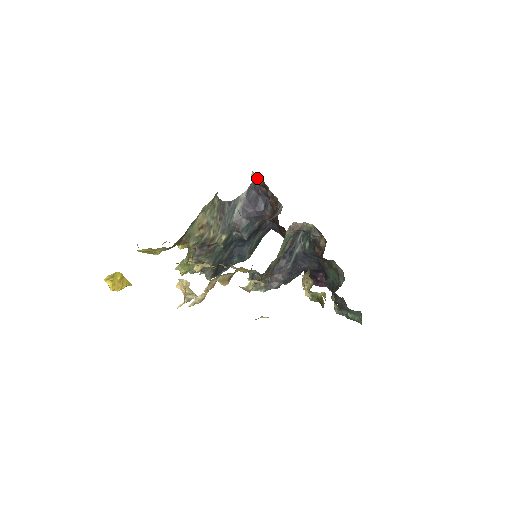
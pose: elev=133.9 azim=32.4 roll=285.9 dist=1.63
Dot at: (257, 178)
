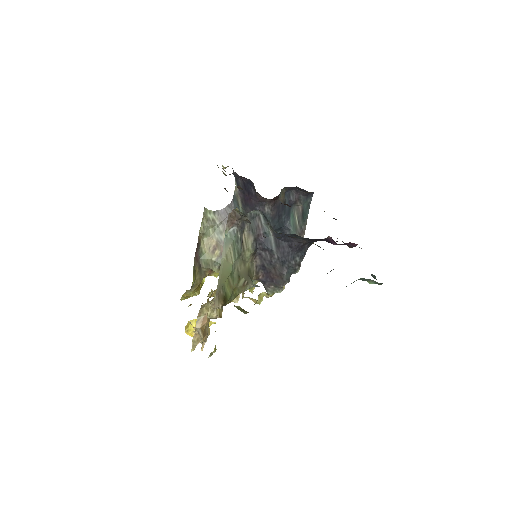
Dot at: occluded
